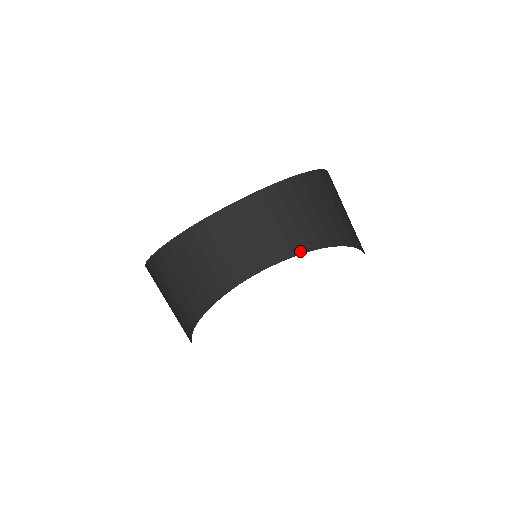
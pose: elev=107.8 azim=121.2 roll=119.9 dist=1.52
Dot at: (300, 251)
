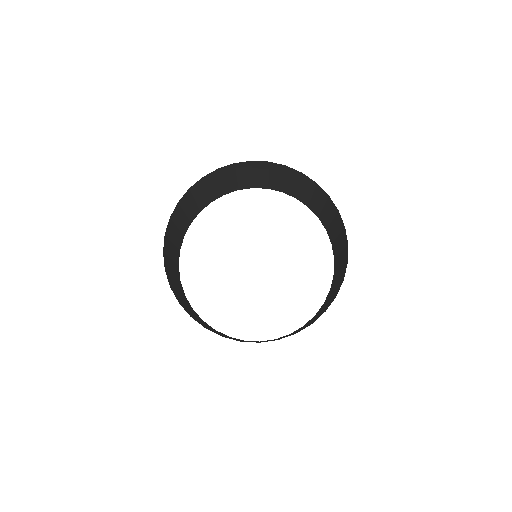
Dot at: (303, 202)
